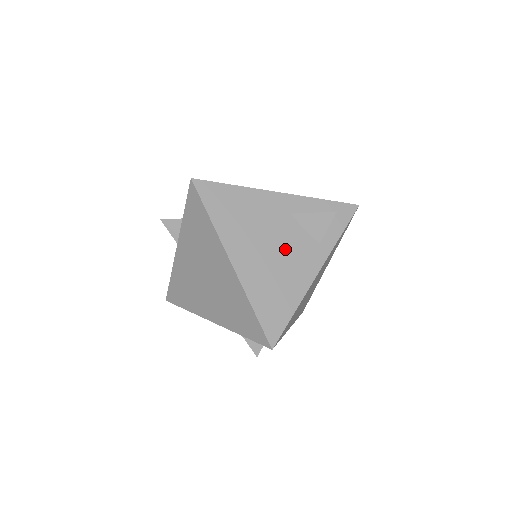
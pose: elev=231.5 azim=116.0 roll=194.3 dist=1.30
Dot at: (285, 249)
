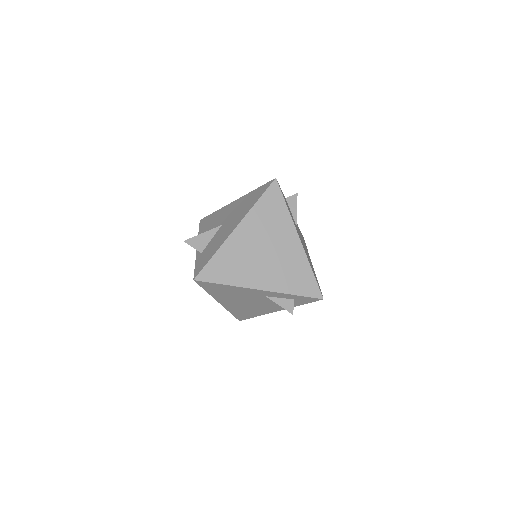
Dot at: (257, 304)
